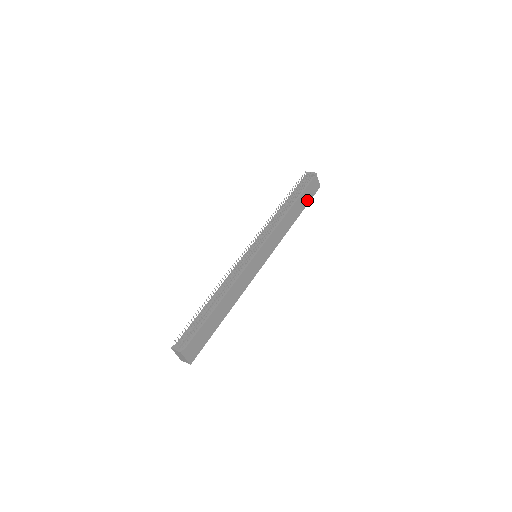
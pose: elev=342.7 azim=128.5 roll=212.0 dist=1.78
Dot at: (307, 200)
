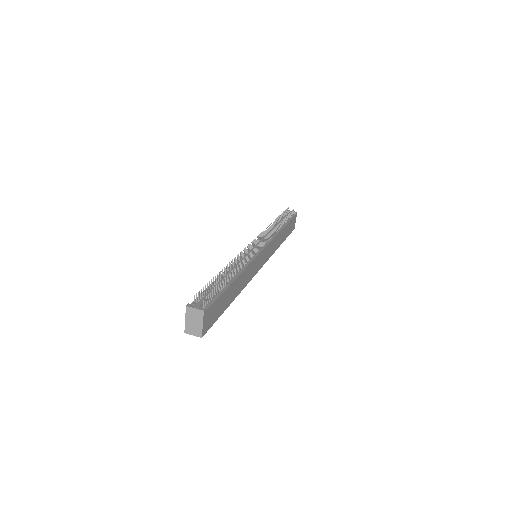
Dot at: (288, 232)
